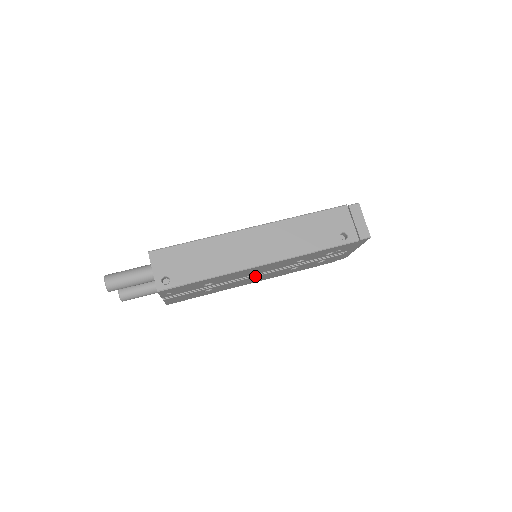
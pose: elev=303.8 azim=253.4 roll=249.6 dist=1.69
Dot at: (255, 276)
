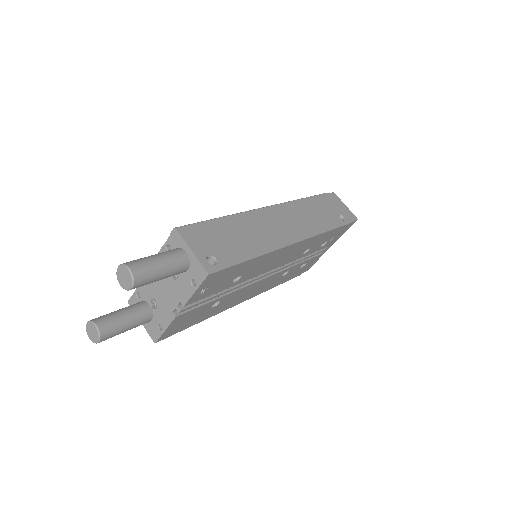
Dot at: (261, 279)
